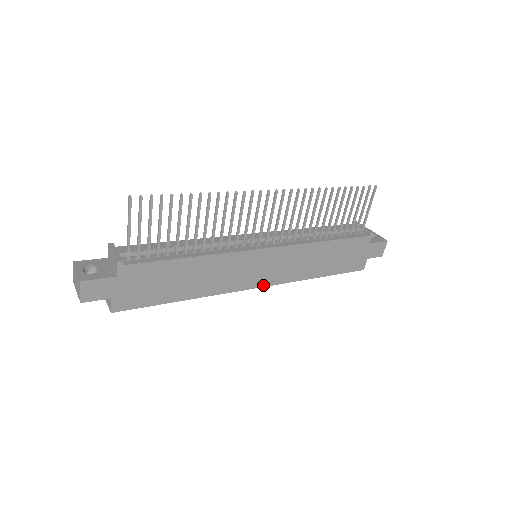
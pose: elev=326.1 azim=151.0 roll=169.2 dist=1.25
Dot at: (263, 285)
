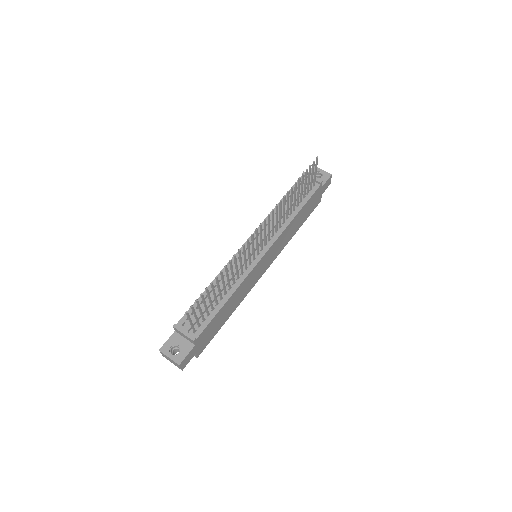
Dot at: (267, 268)
